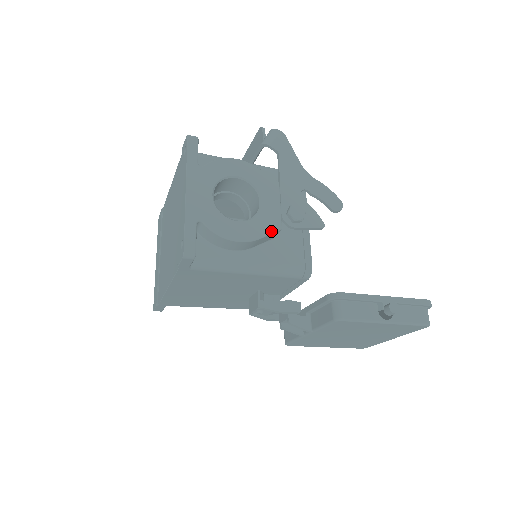
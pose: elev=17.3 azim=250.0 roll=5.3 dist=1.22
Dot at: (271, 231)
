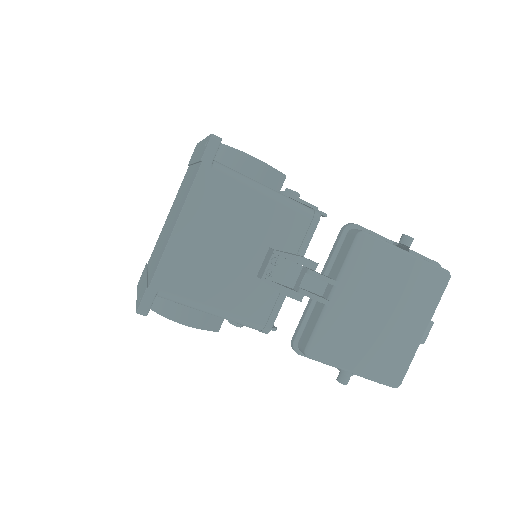
Dot at: (278, 171)
